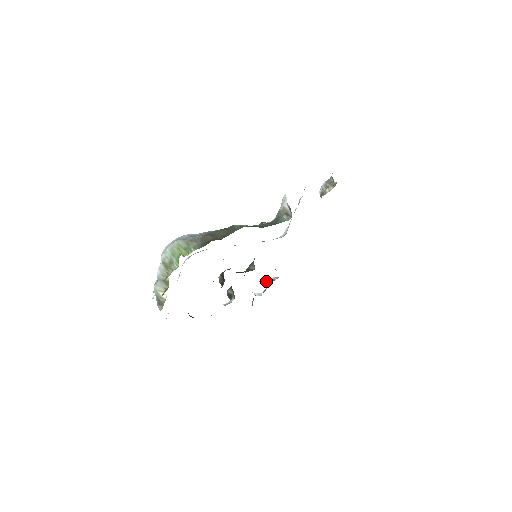
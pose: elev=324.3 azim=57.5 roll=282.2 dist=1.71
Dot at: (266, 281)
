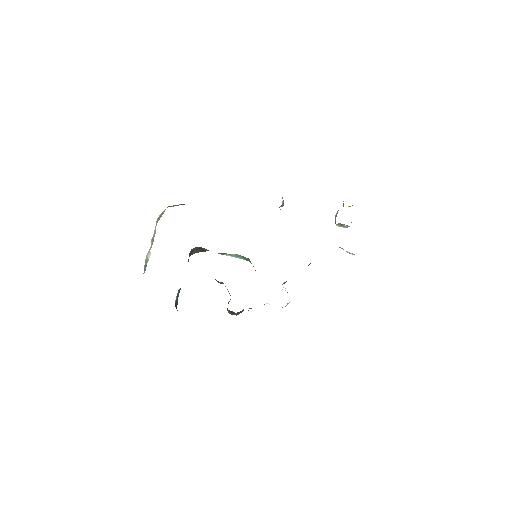
Dot at: occluded
